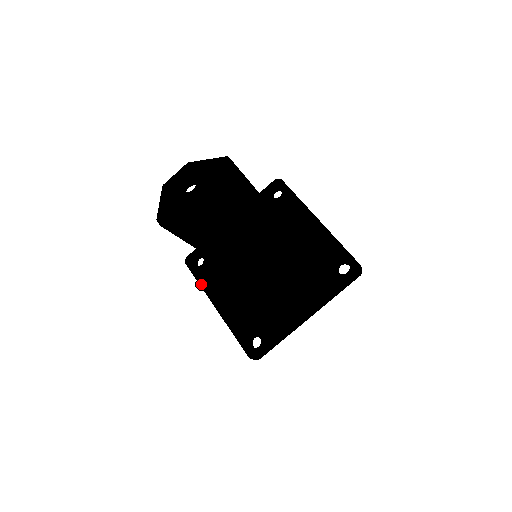
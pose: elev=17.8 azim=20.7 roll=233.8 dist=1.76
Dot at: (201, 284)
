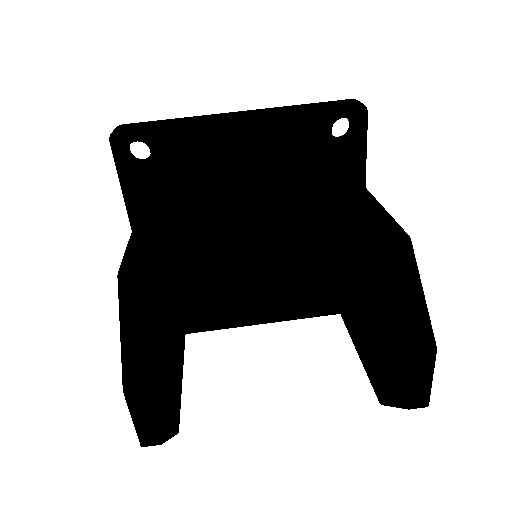
Dot at: (214, 329)
